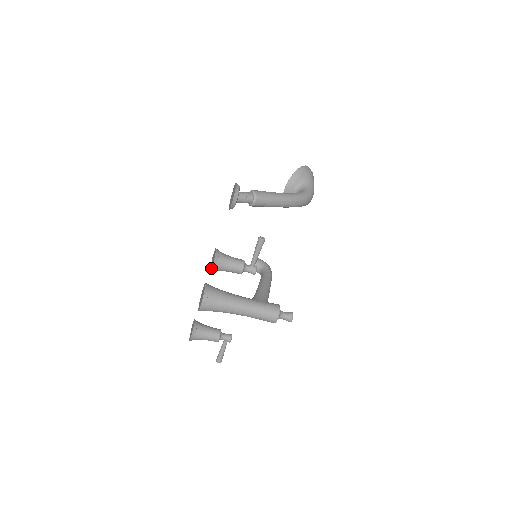
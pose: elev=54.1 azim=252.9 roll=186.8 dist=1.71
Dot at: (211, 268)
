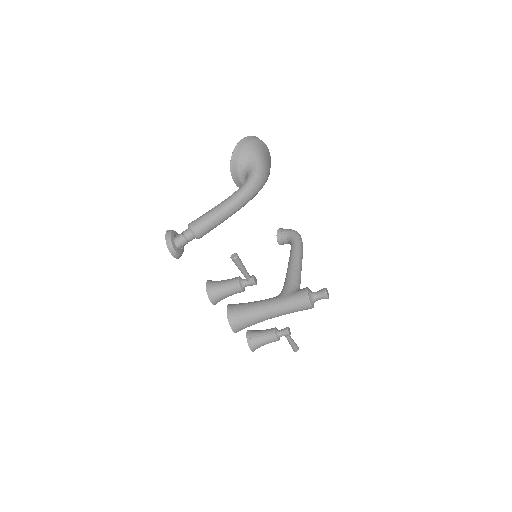
Dot at: occluded
